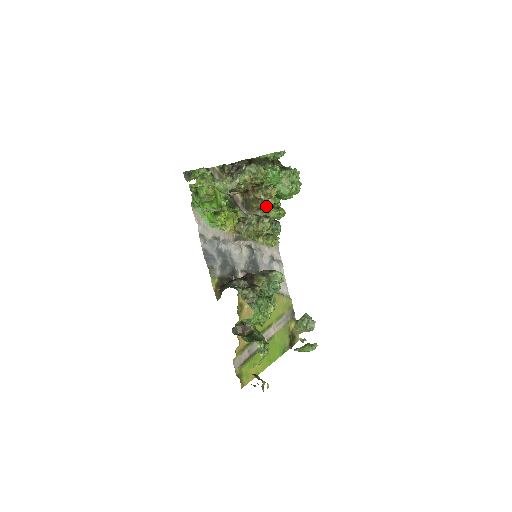
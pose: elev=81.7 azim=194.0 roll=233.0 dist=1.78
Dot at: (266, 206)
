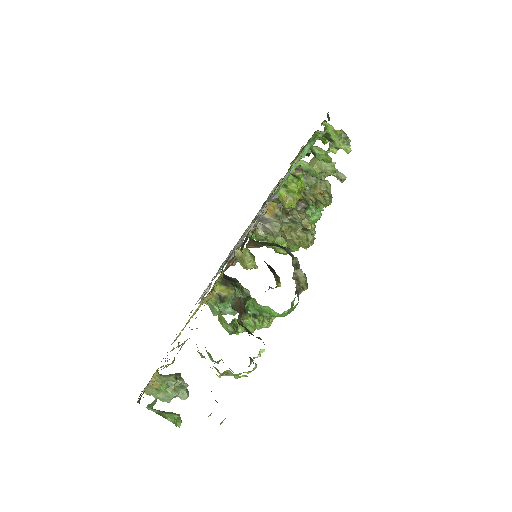
Dot at: occluded
